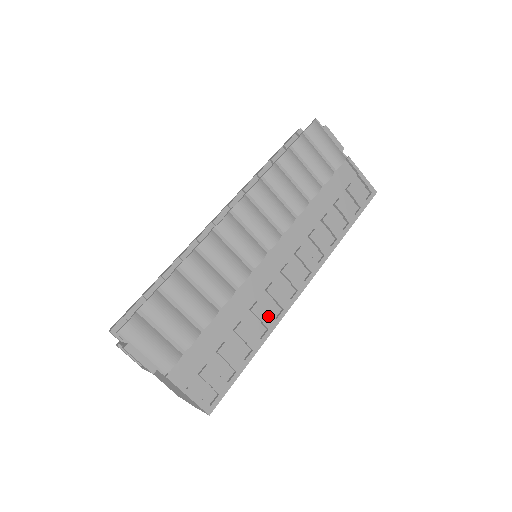
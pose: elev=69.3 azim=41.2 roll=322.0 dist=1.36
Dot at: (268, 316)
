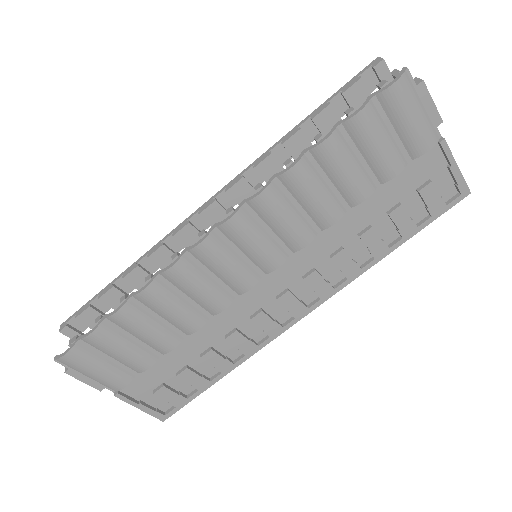
Dot at: (247, 344)
